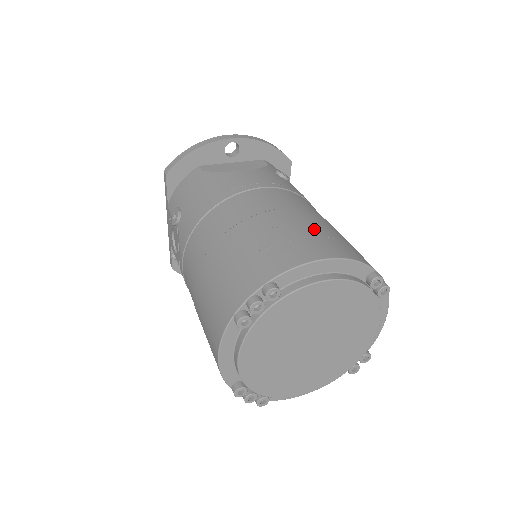
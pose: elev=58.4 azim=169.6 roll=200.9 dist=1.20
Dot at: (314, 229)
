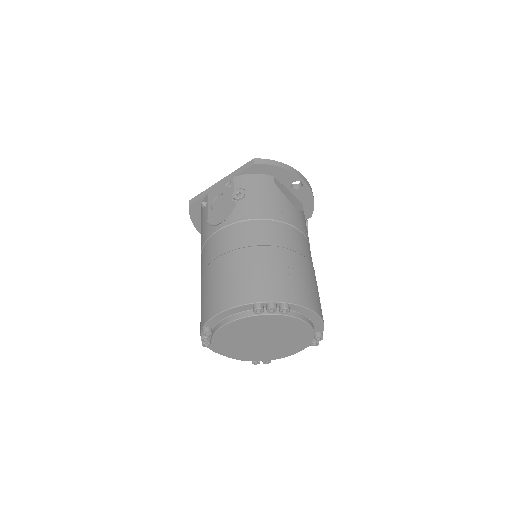
Dot at: (316, 287)
